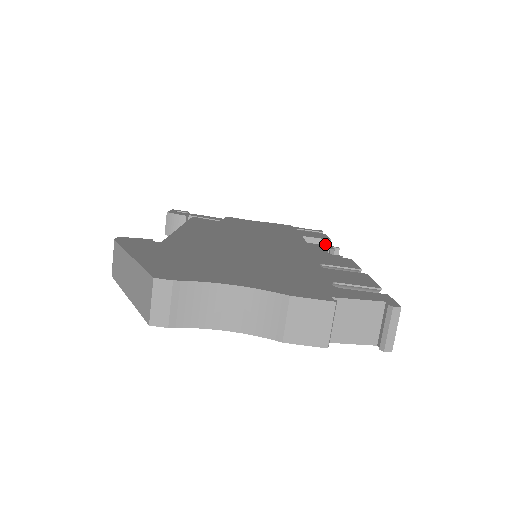
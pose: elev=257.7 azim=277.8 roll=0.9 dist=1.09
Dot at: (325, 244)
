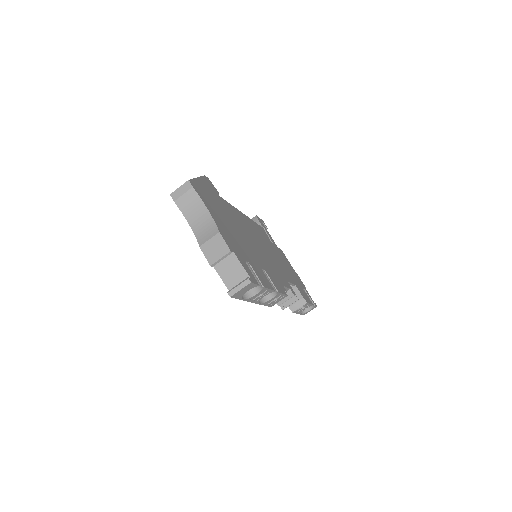
Dot at: (302, 301)
